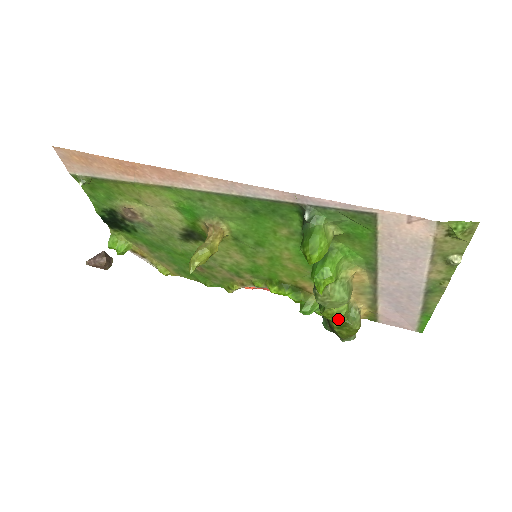
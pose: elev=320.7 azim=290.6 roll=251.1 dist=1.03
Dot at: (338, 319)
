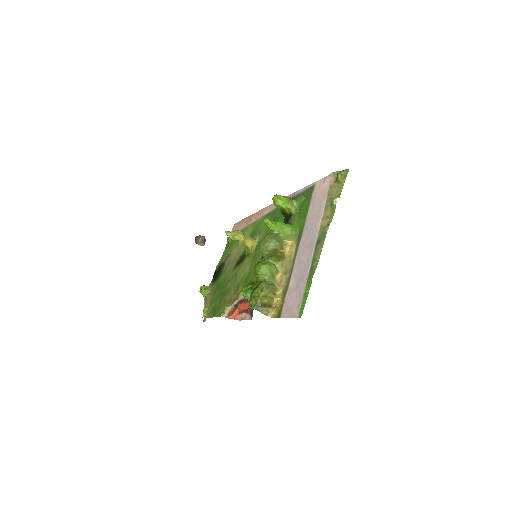
Dot at: (259, 269)
